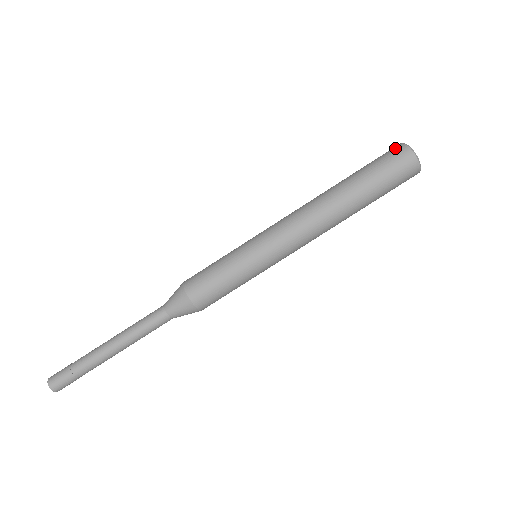
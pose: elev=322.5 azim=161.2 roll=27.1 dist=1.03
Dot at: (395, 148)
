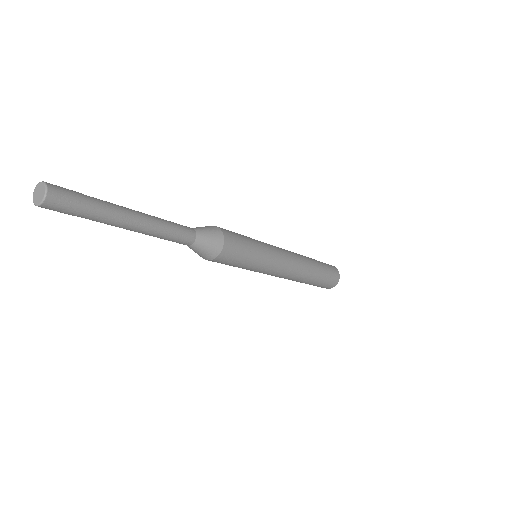
Dot at: occluded
